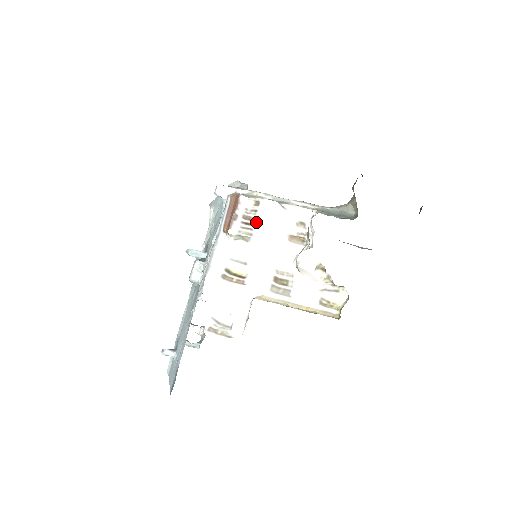
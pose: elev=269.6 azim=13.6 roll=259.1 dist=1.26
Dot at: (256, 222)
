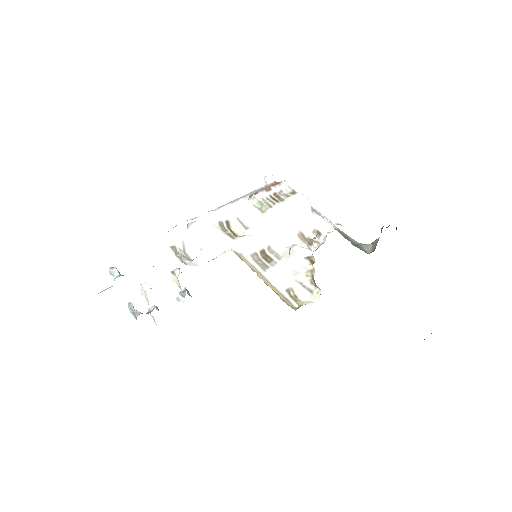
Dot at: (282, 202)
